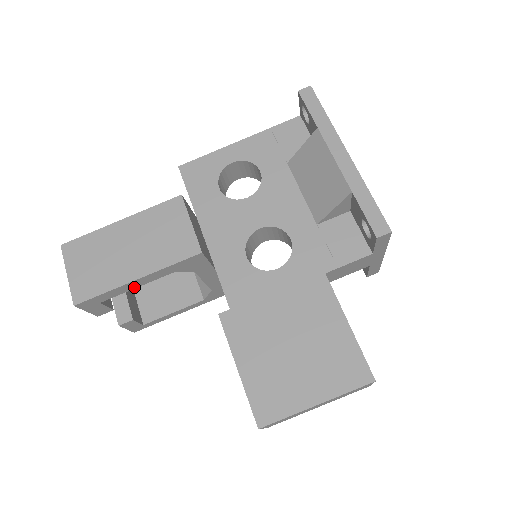
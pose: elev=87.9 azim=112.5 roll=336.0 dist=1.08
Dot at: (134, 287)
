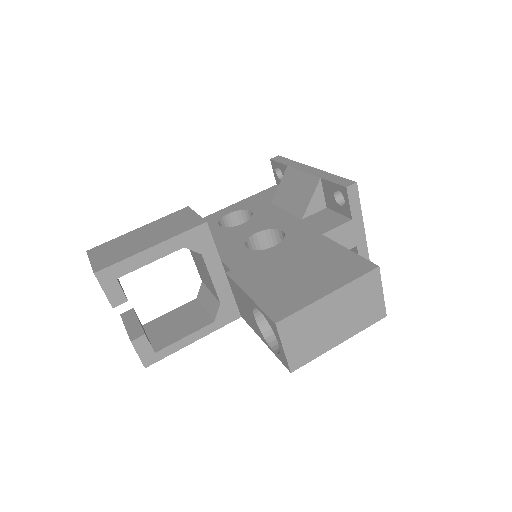
Dot at: (149, 261)
